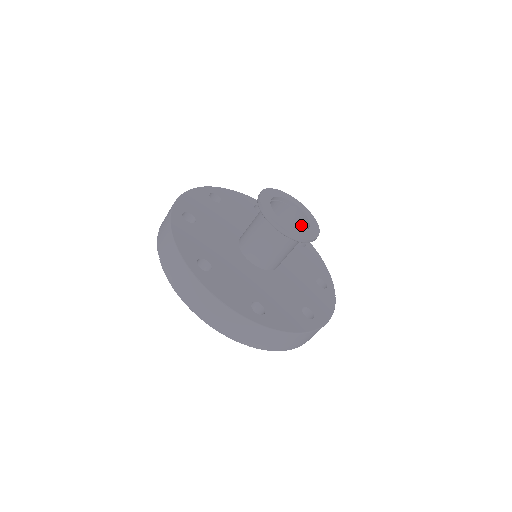
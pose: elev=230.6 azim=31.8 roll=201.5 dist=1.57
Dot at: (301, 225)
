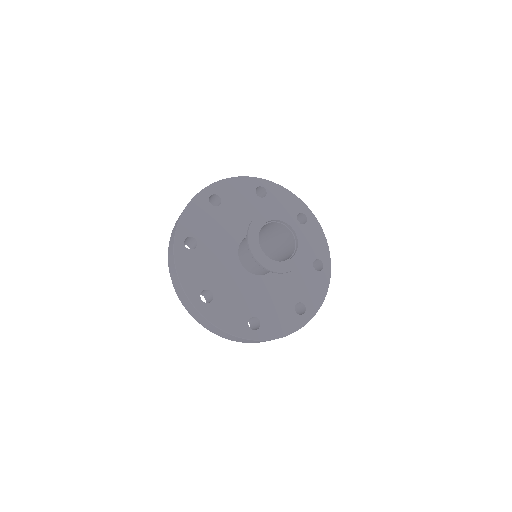
Dot at: (292, 240)
